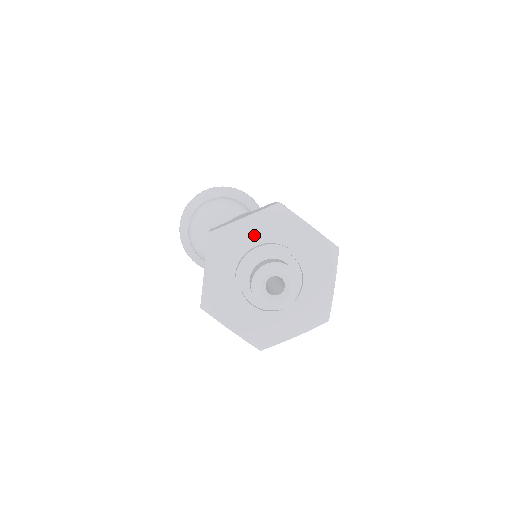
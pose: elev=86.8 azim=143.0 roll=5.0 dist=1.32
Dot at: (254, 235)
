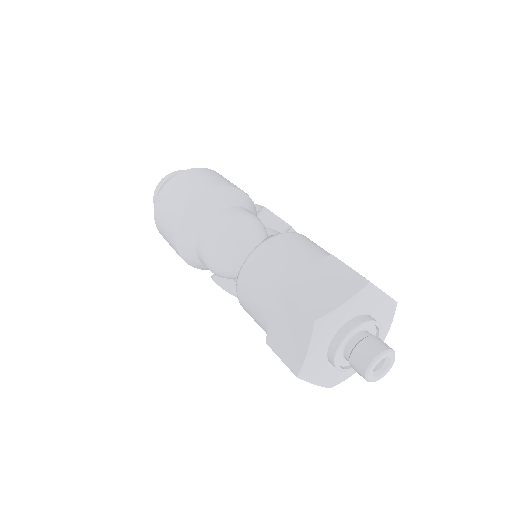
Dot at: (349, 314)
